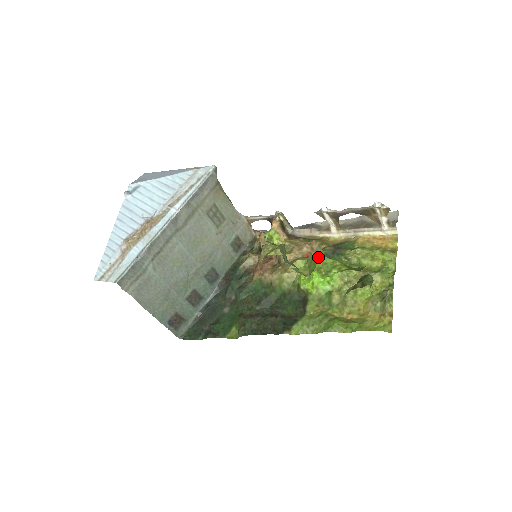
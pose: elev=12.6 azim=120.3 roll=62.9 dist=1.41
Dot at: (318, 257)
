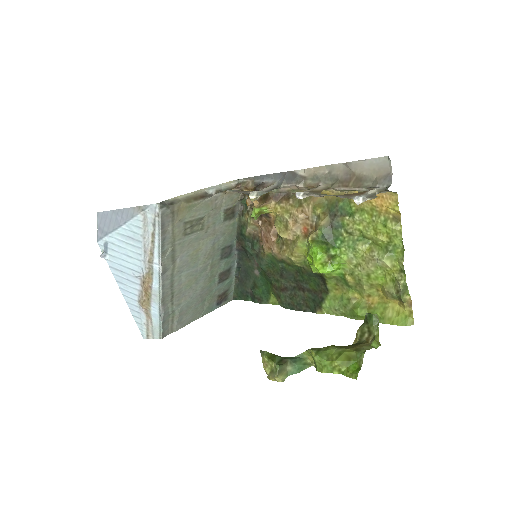
Dot at: (315, 360)
